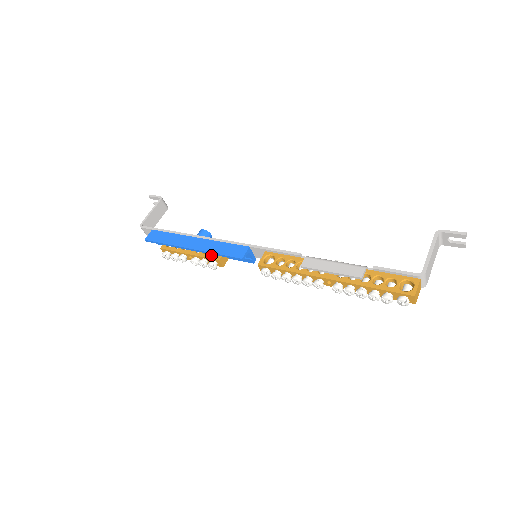
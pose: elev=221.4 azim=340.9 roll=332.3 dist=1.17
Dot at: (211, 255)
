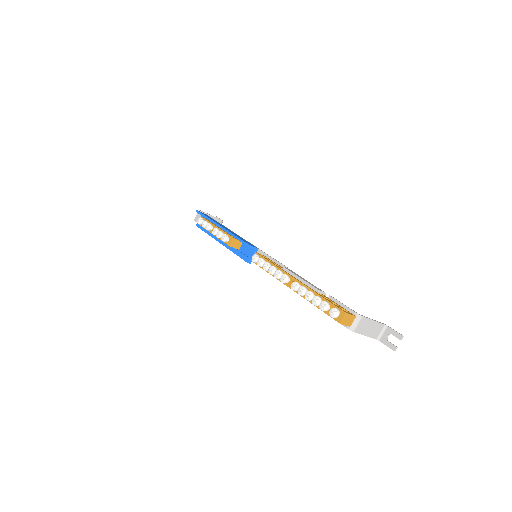
Dot at: (231, 235)
